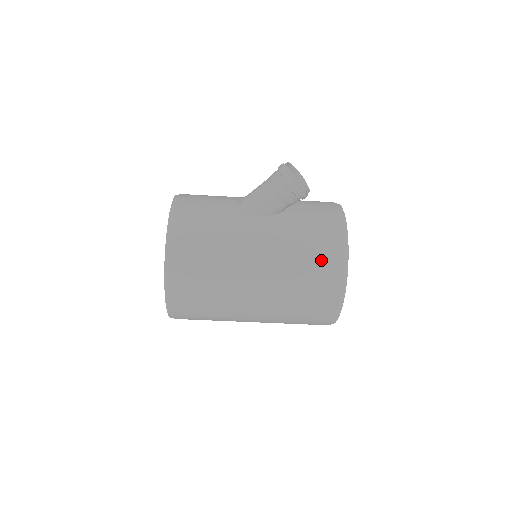
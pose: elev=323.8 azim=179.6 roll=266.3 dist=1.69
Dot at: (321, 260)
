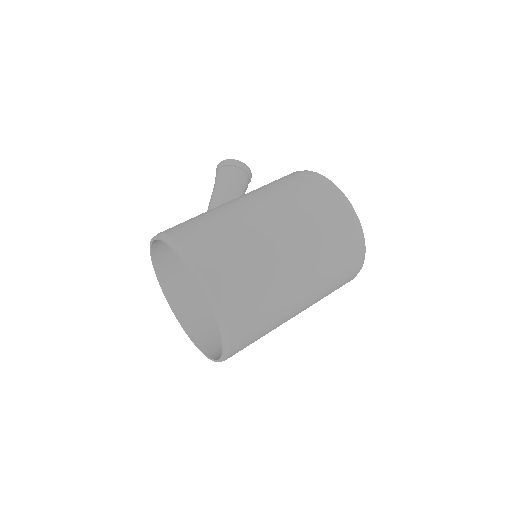
Dot at: (299, 181)
